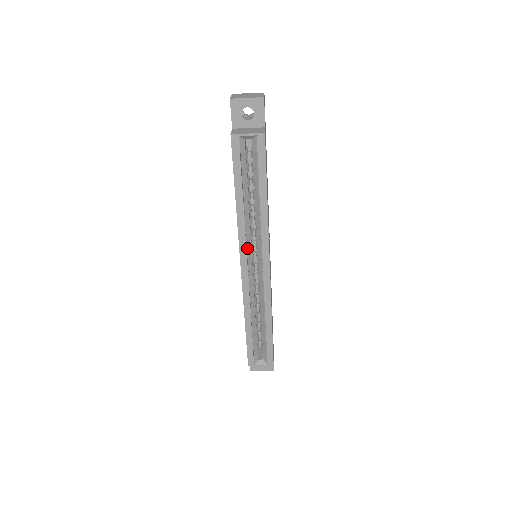
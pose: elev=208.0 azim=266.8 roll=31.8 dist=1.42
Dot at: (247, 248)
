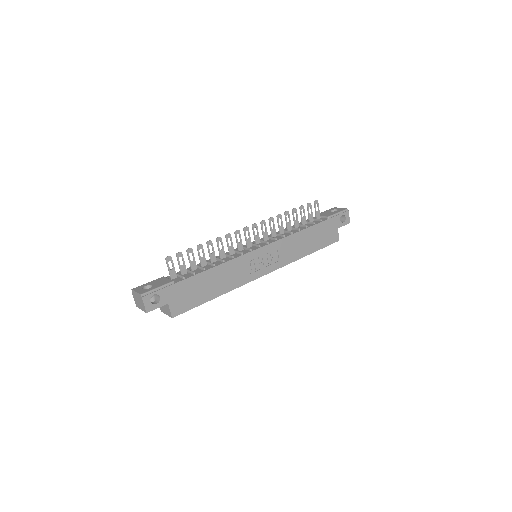
Dot at: occluded
